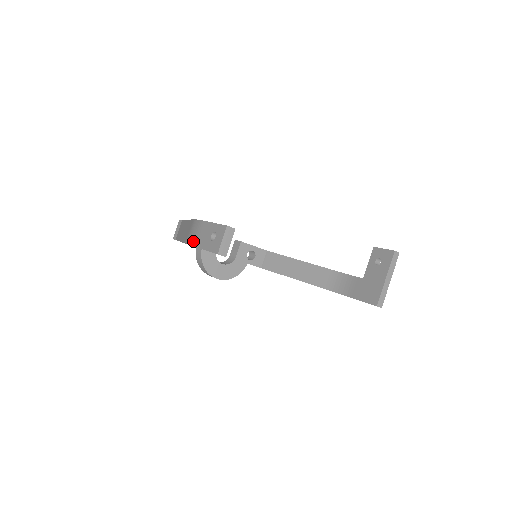
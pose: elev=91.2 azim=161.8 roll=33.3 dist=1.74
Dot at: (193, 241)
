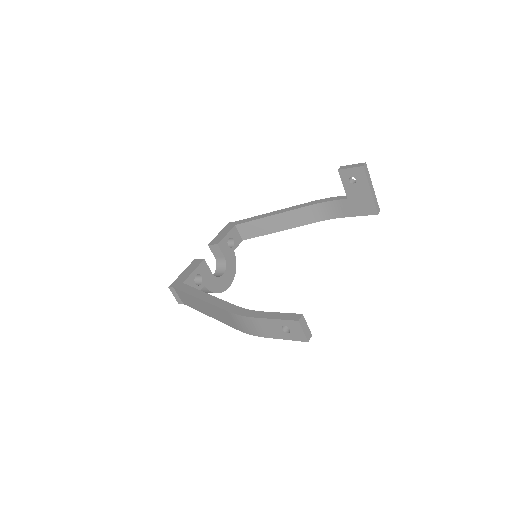
Dot at: (257, 334)
